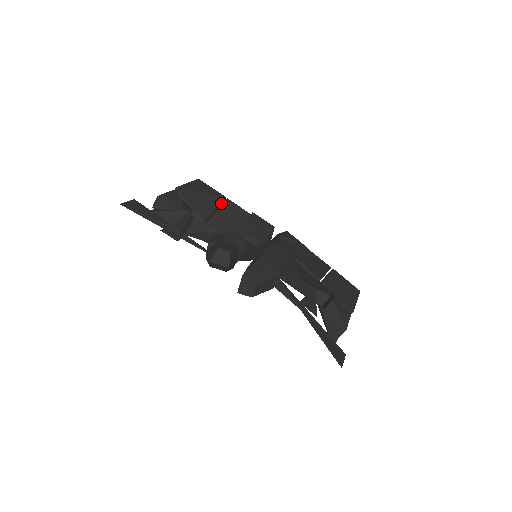
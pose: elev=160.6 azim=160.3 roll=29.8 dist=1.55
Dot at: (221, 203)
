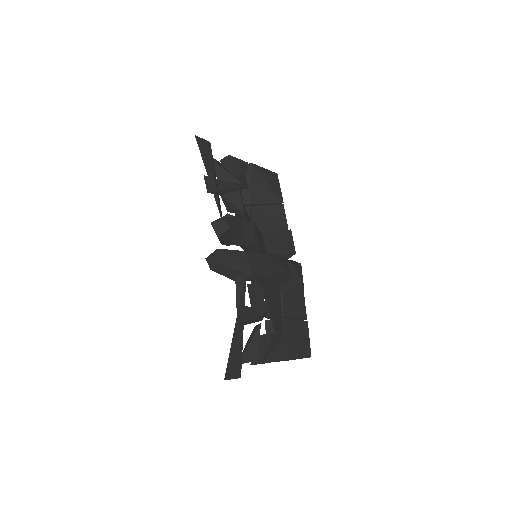
Dot at: (276, 203)
